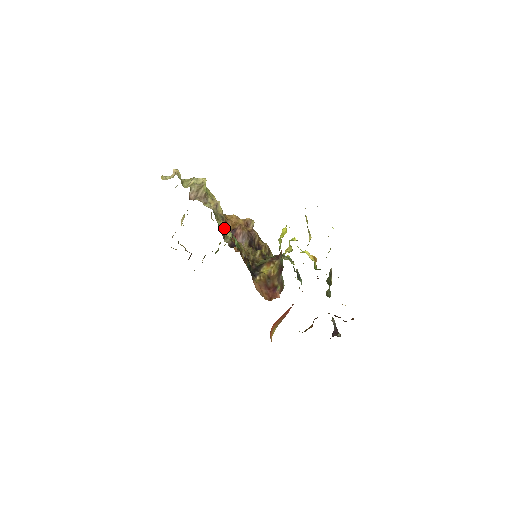
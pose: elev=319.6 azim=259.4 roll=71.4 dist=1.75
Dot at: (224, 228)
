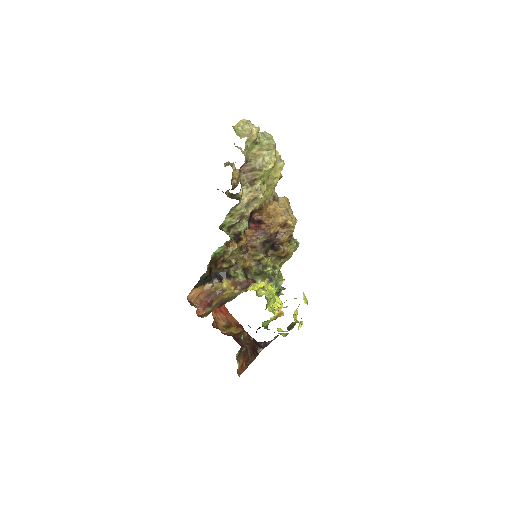
Dot at: (256, 212)
